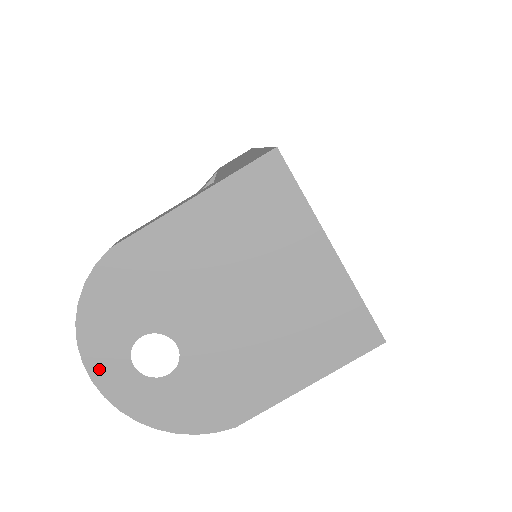
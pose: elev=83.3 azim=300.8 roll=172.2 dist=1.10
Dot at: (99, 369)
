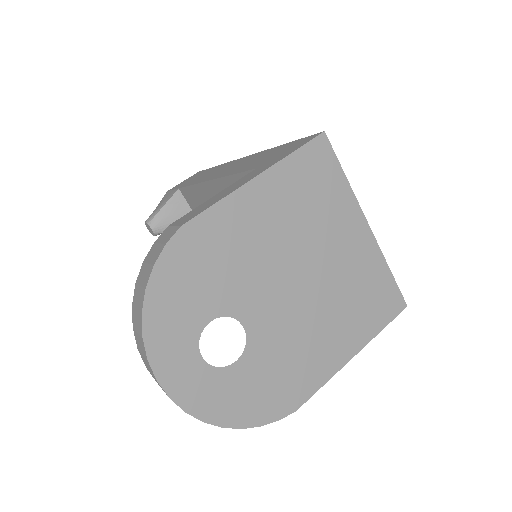
Dot at: (165, 365)
